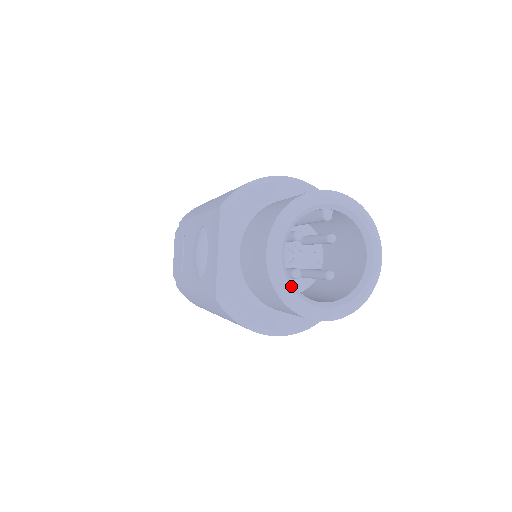
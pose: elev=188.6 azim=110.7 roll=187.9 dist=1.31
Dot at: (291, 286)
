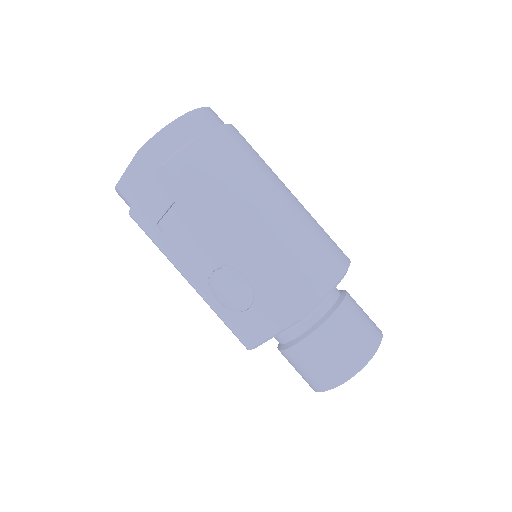
Dot at: occluded
